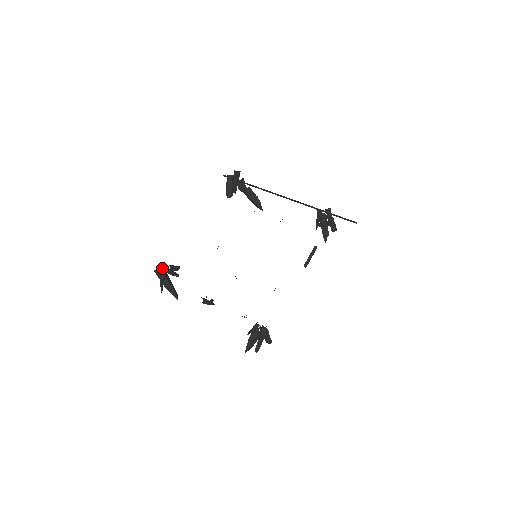
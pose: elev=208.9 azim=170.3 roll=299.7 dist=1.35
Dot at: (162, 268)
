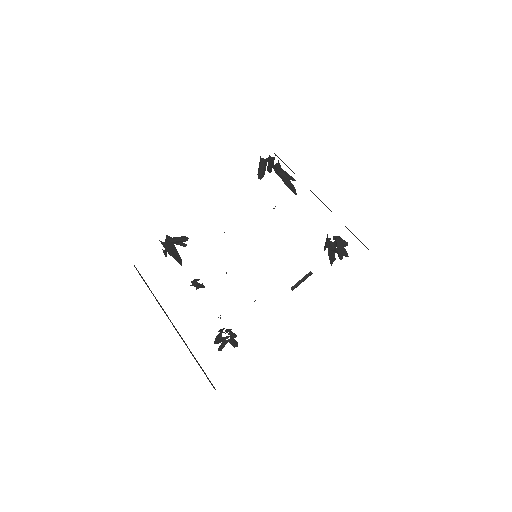
Dot at: (166, 240)
